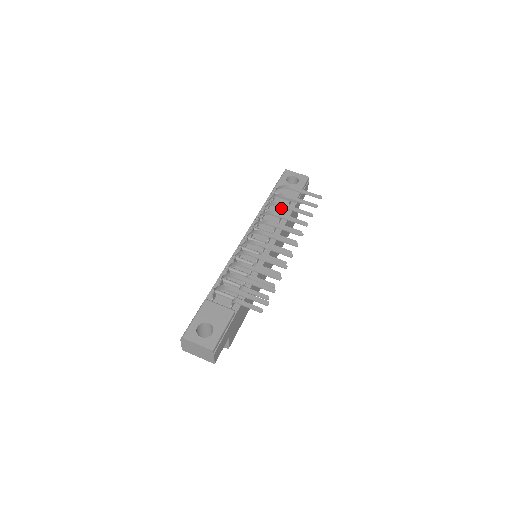
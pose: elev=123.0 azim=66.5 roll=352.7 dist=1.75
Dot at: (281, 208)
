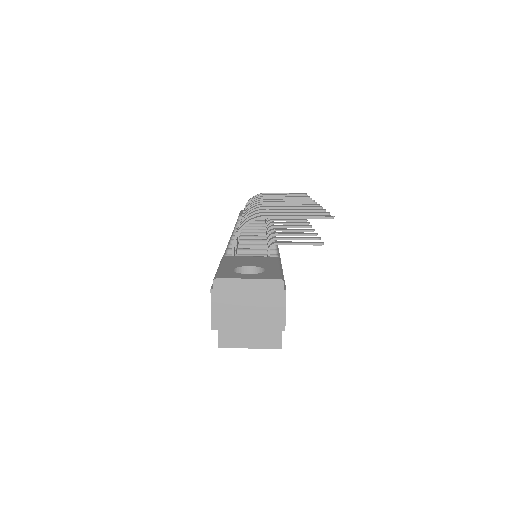
Dot at: occluded
